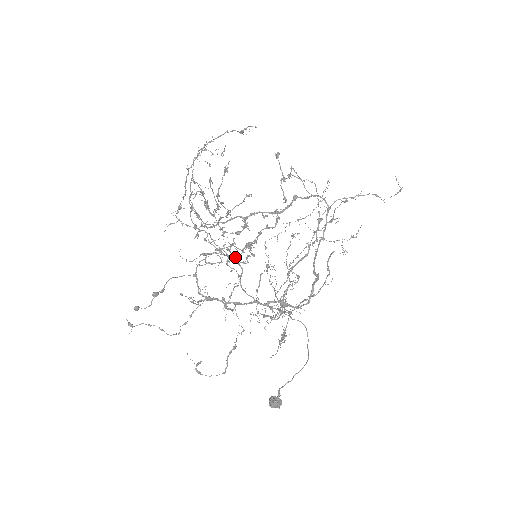
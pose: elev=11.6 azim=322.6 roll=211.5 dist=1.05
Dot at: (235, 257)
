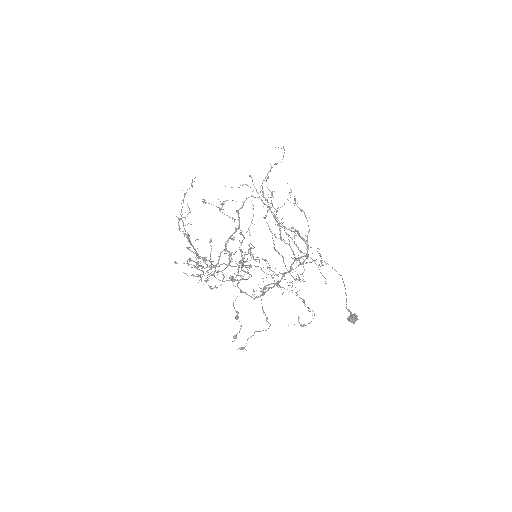
Dot at: occluded
